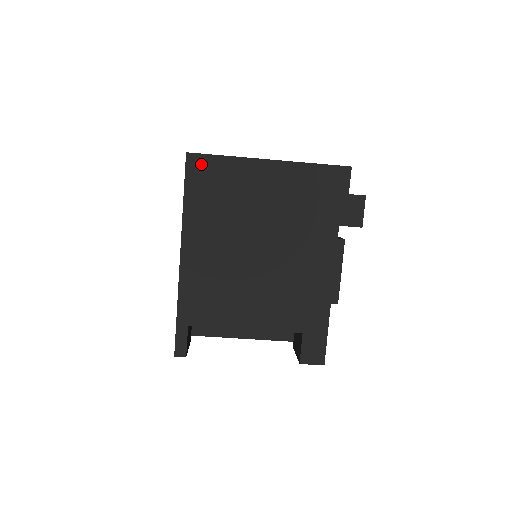
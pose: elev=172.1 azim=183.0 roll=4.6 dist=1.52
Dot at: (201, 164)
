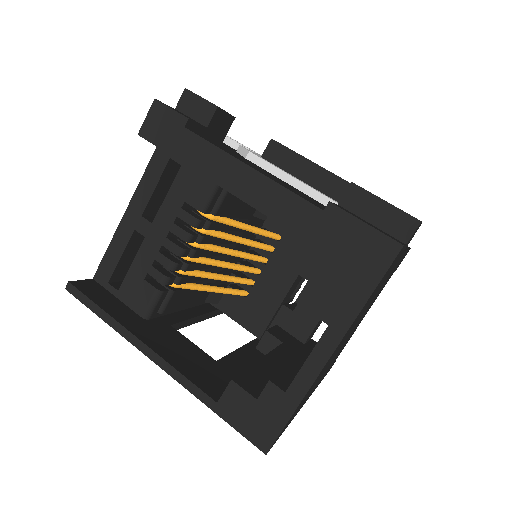
Dot at: occluded
